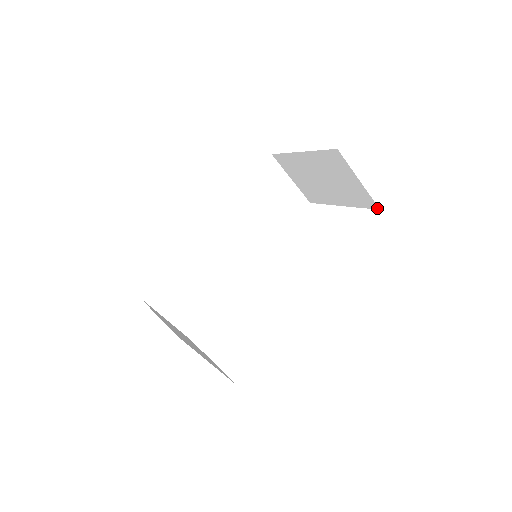
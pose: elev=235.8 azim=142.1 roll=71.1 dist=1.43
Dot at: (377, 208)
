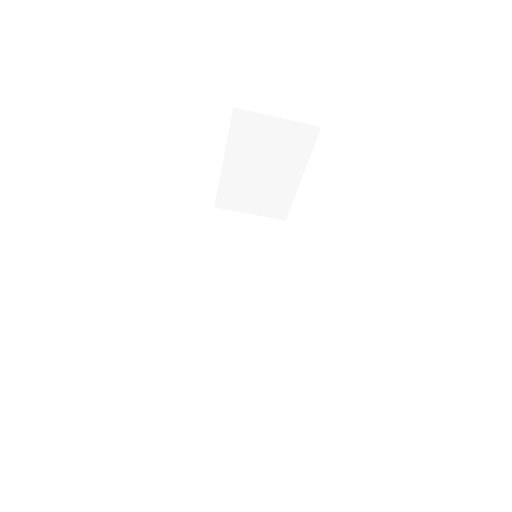
Dot at: (318, 129)
